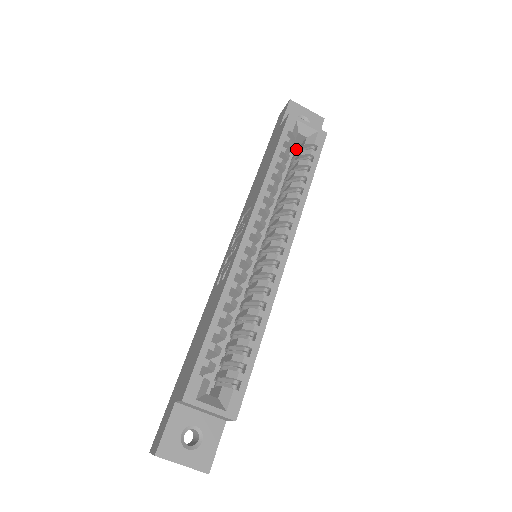
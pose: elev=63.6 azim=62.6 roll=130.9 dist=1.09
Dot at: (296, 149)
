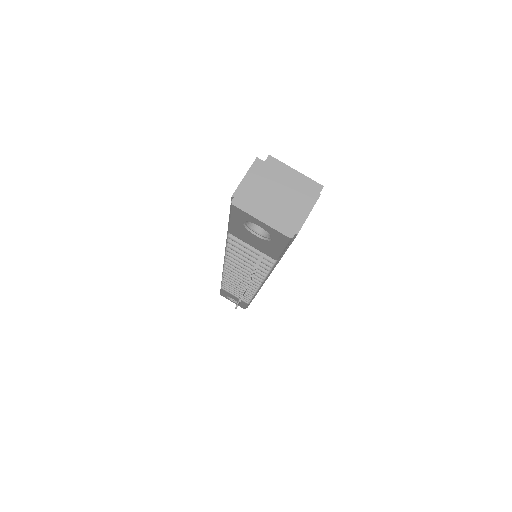
Dot at: occluded
